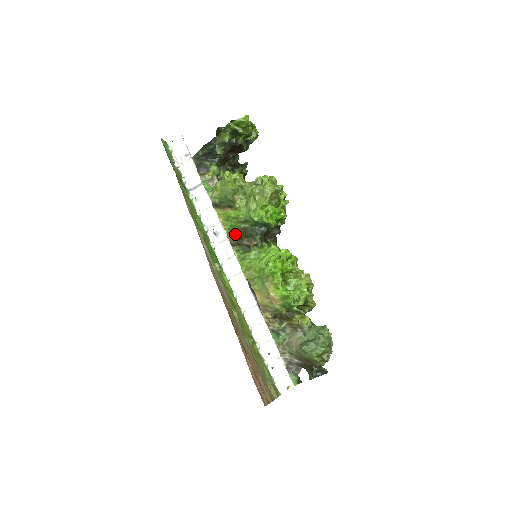
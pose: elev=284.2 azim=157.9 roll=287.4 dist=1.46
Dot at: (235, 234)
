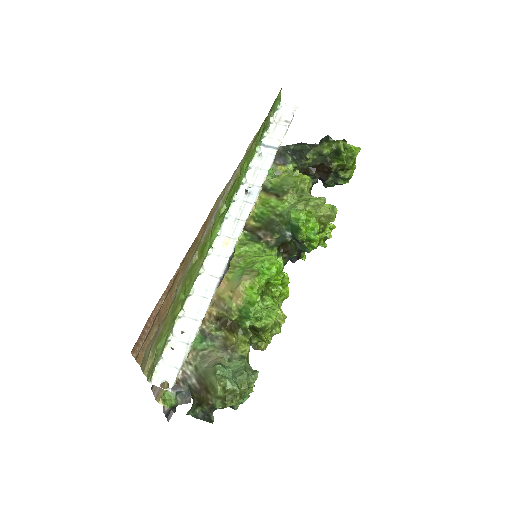
Dot at: (258, 221)
